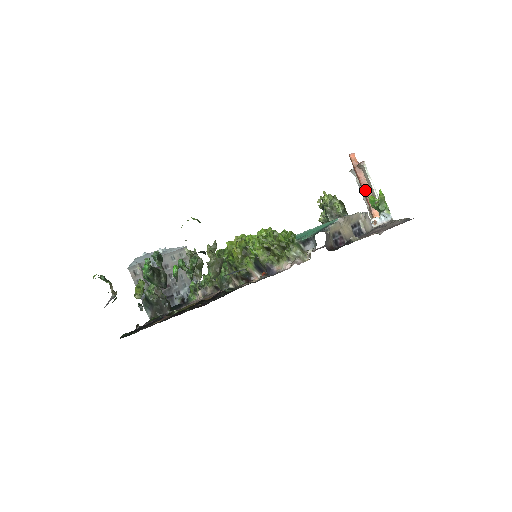
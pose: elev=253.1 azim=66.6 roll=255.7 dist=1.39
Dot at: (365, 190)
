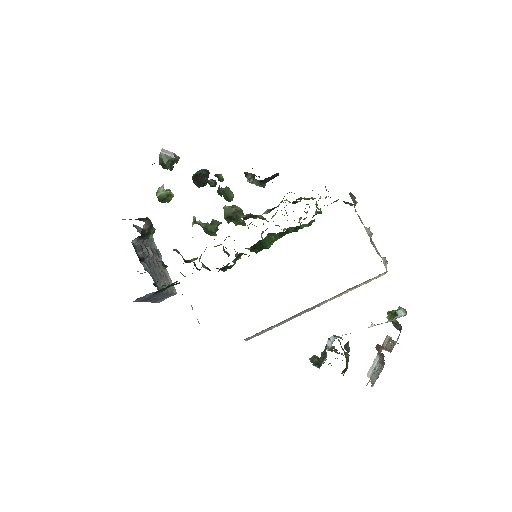
Dot at: (381, 347)
